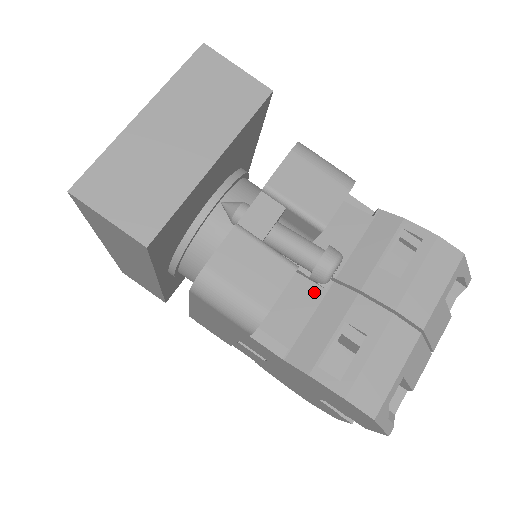
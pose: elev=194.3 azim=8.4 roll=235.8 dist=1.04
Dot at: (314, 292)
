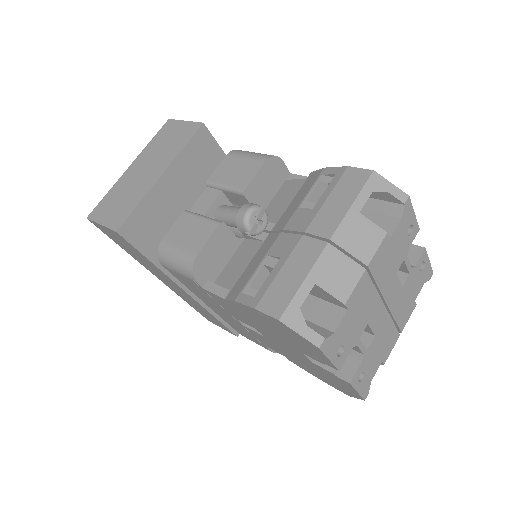
Dot at: (255, 246)
